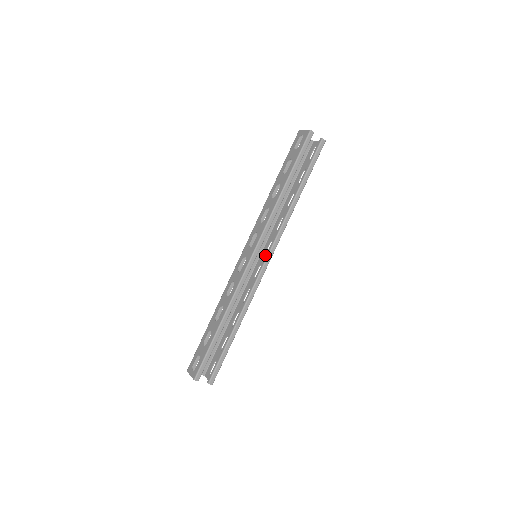
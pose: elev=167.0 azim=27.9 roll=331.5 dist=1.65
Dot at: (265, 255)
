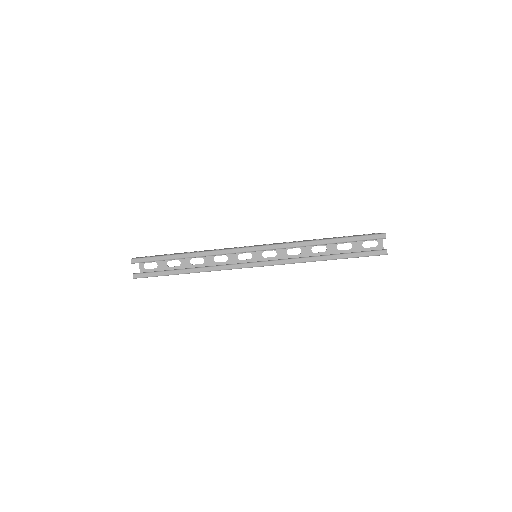
Dot at: occluded
